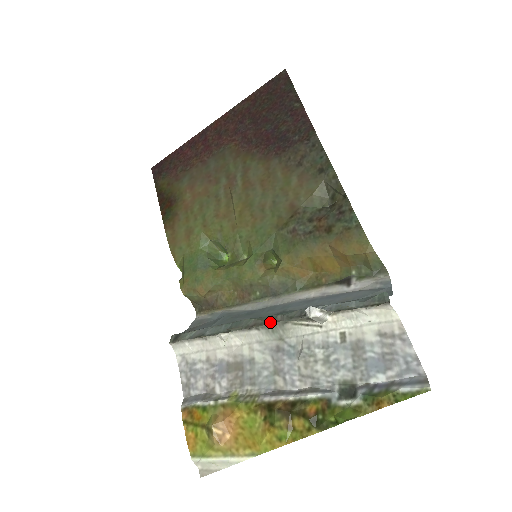
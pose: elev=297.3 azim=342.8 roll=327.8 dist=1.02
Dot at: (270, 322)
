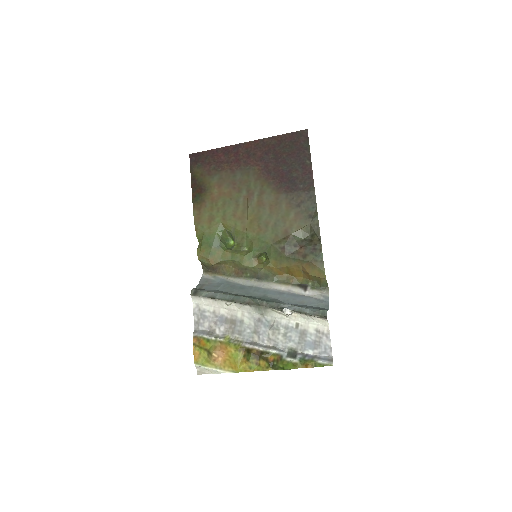
Dot at: (259, 305)
